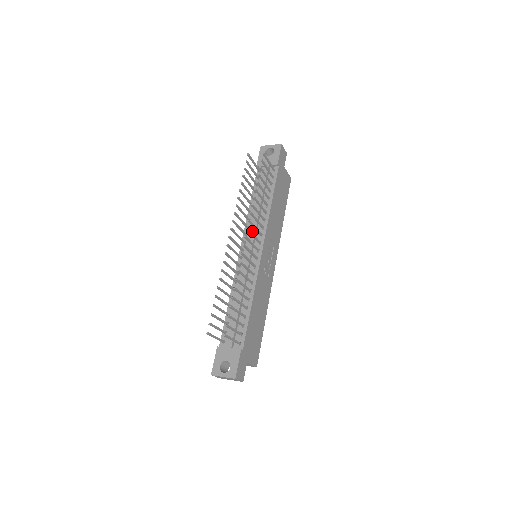
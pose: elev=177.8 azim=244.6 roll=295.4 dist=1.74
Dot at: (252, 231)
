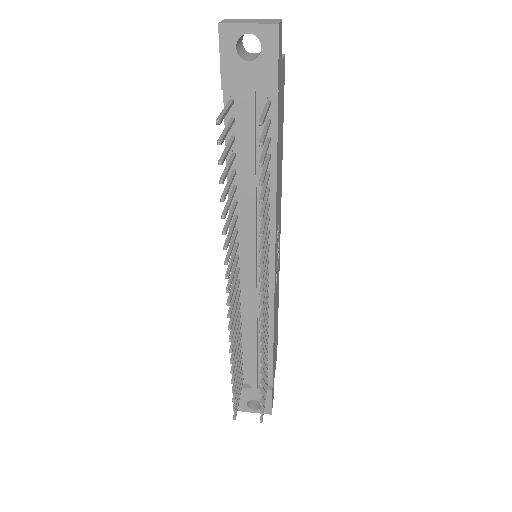
Dot at: (249, 243)
